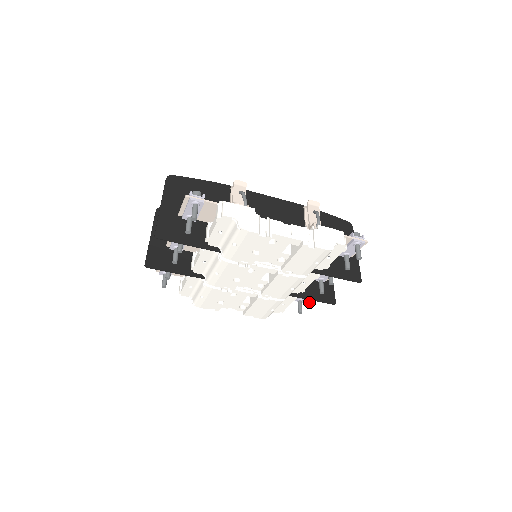
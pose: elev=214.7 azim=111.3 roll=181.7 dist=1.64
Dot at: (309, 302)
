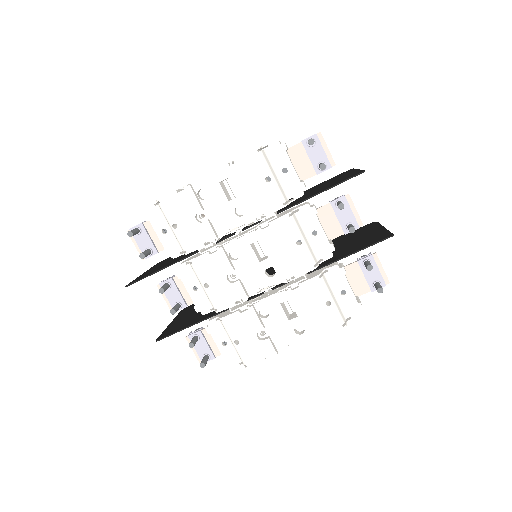
Dot at: (368, 264)
